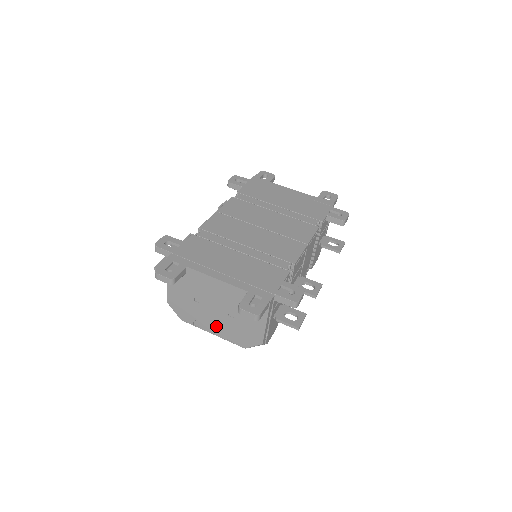
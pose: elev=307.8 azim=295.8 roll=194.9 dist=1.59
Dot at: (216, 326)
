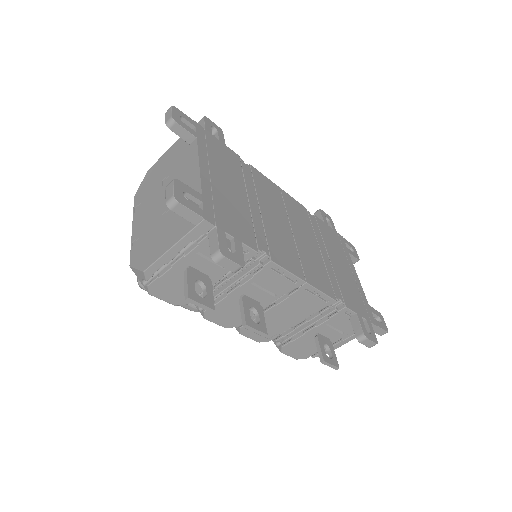
Dot at: (143, 221)
